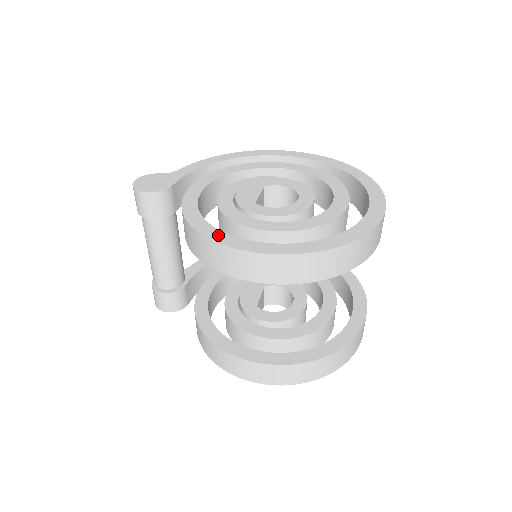
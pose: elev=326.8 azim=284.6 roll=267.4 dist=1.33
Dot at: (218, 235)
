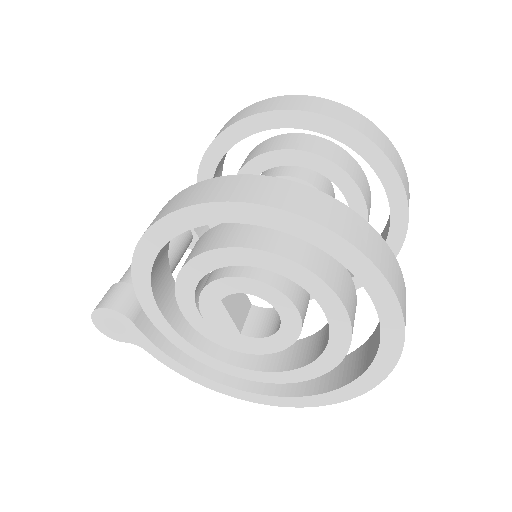
Dot at: occluded
